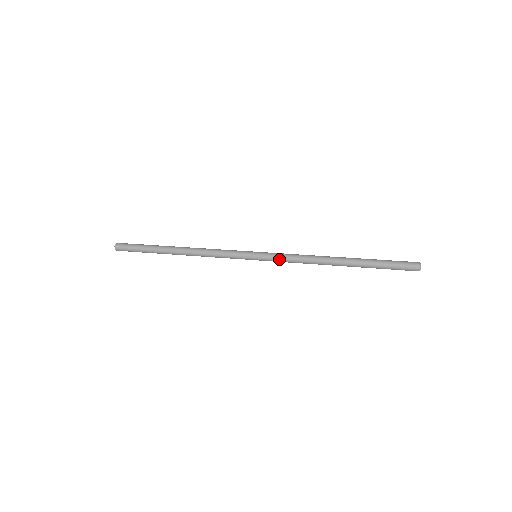
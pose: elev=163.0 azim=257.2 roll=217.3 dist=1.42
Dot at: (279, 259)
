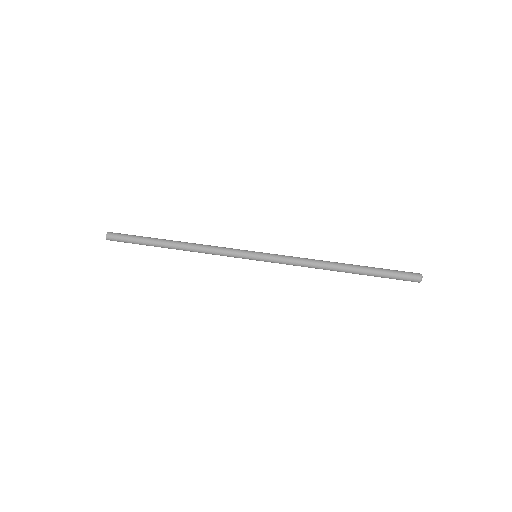
Dot at: (280, 263)
